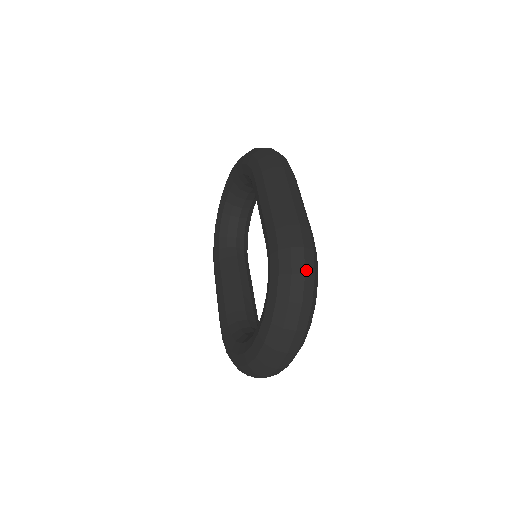
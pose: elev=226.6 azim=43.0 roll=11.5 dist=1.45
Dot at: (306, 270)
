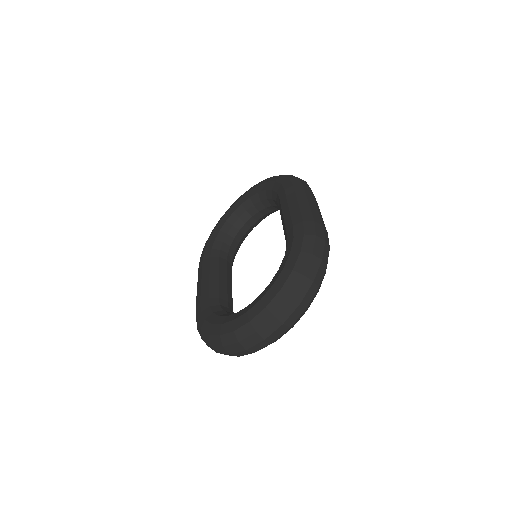
Dot at: (323, 257)
